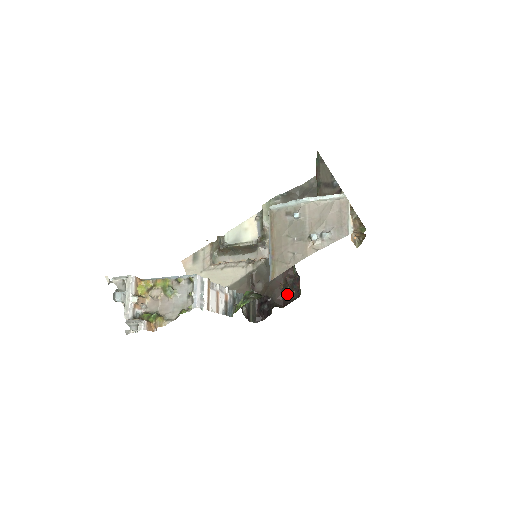
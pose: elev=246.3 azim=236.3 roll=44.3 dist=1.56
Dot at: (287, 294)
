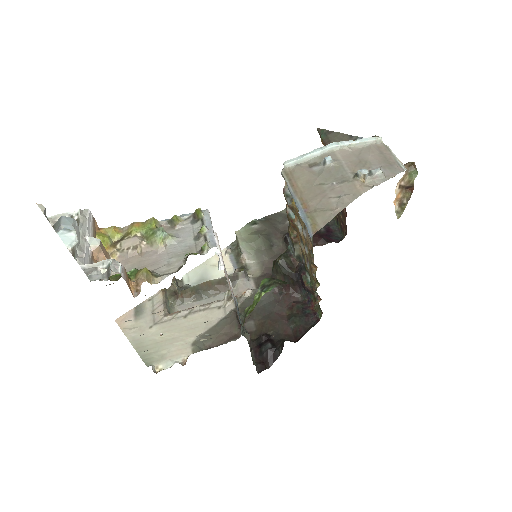
Dot at: (298, 323)
